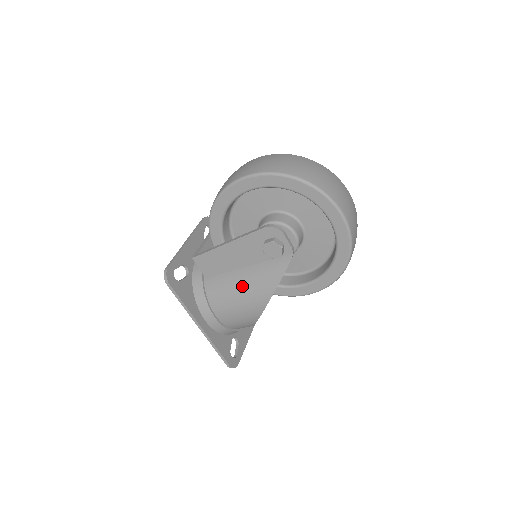
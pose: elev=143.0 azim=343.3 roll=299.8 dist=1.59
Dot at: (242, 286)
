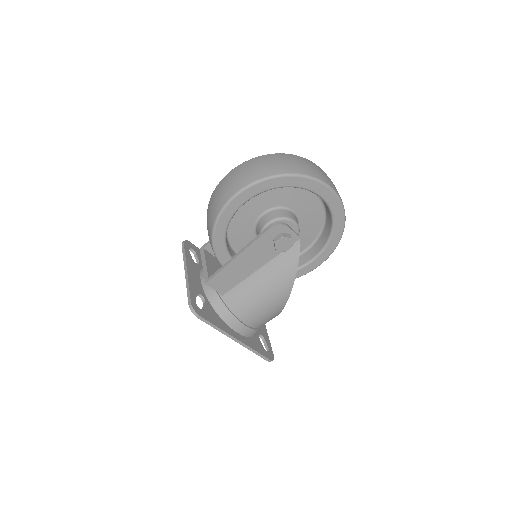
Dot at: (263, 287)
